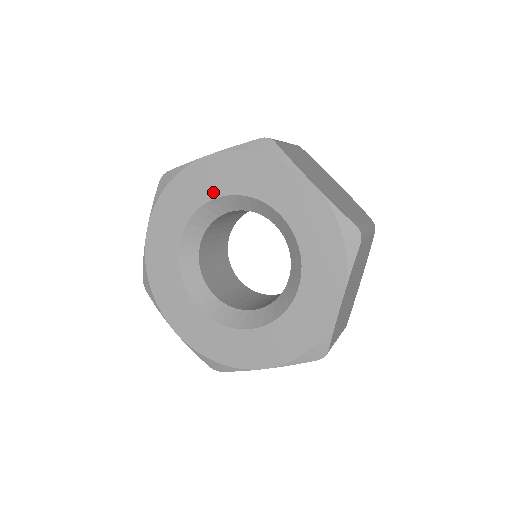
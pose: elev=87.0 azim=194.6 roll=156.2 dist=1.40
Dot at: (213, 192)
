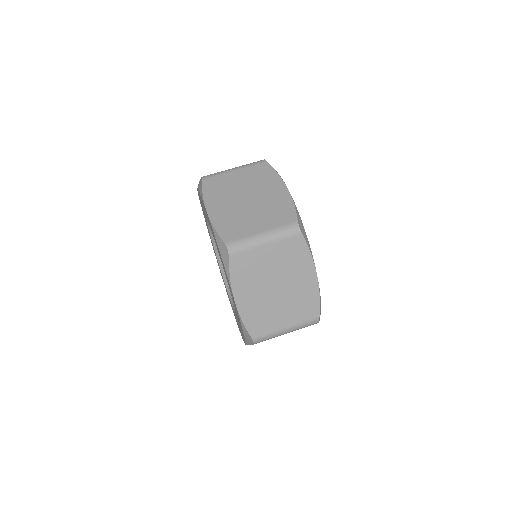
Dot at: occluded
